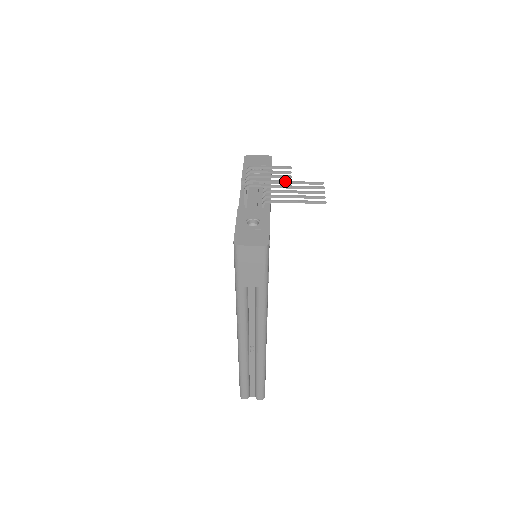
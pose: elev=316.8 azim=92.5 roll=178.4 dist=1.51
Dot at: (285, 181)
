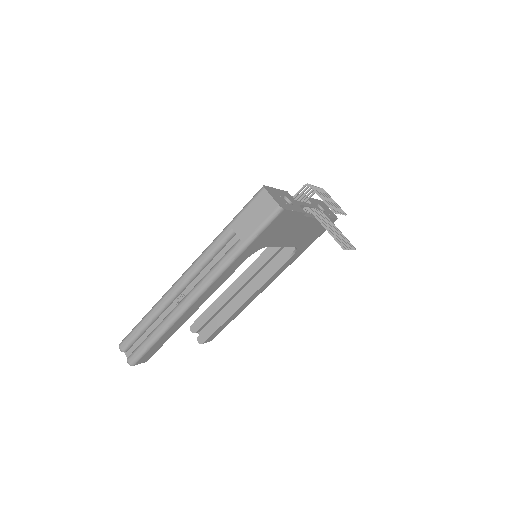
Dot at: occluded
